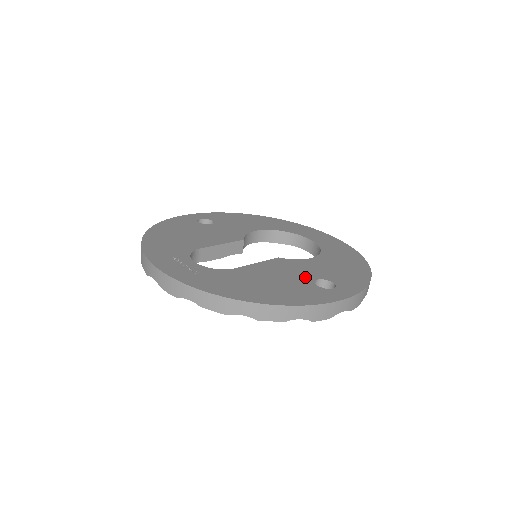
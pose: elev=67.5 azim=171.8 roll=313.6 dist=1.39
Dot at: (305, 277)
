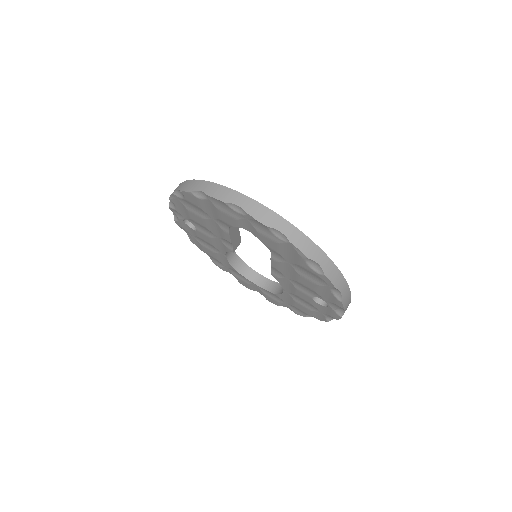
Dot at: occluded
